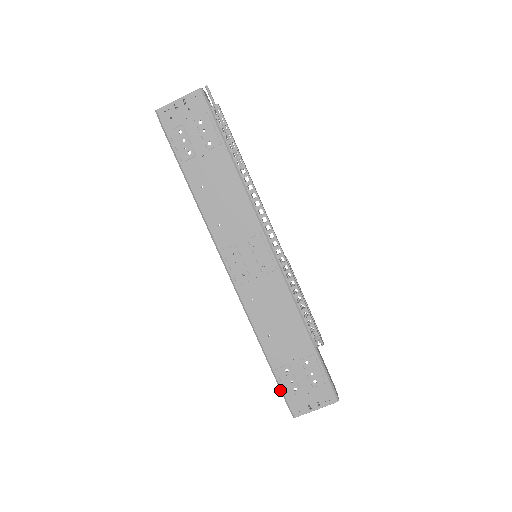
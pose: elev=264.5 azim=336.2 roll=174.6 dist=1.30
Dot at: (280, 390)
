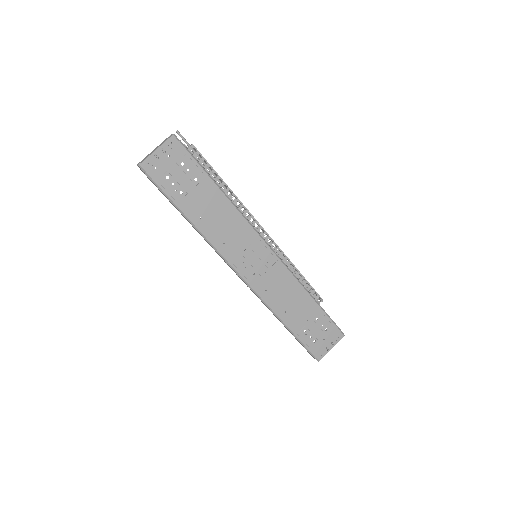
Dot at: (304, 347)
